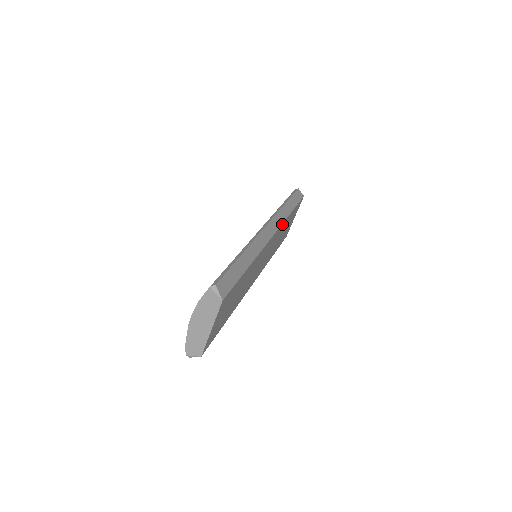
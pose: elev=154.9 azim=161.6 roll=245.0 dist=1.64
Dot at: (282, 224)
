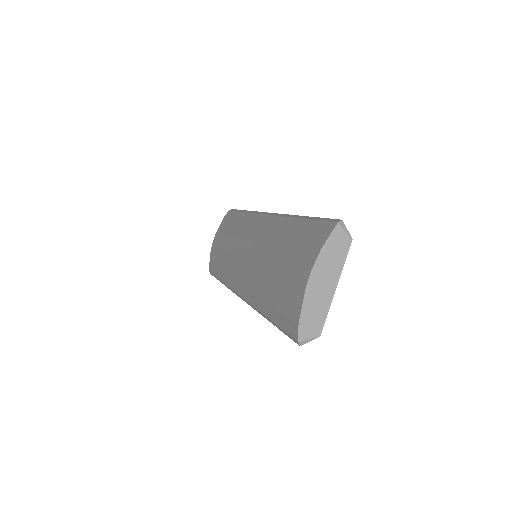
Dot at: occluded
